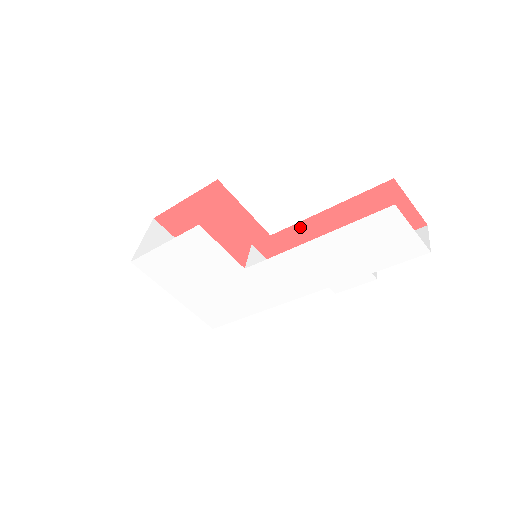
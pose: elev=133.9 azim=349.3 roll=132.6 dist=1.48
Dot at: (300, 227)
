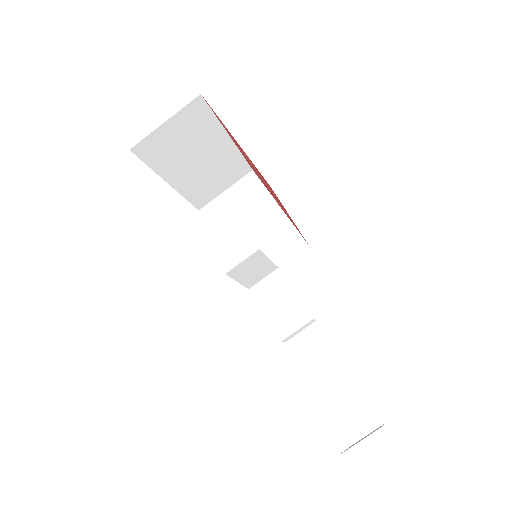
Dot at: occluded
